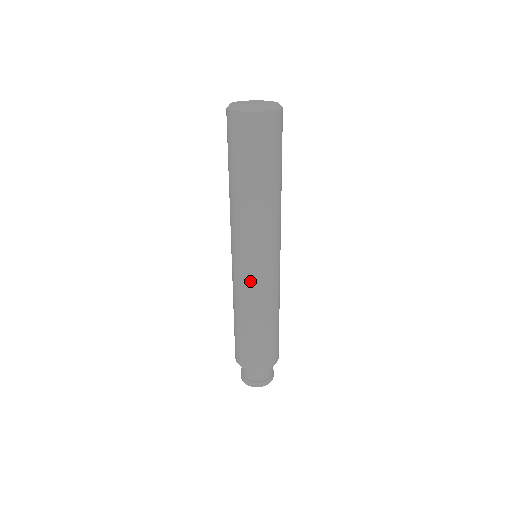
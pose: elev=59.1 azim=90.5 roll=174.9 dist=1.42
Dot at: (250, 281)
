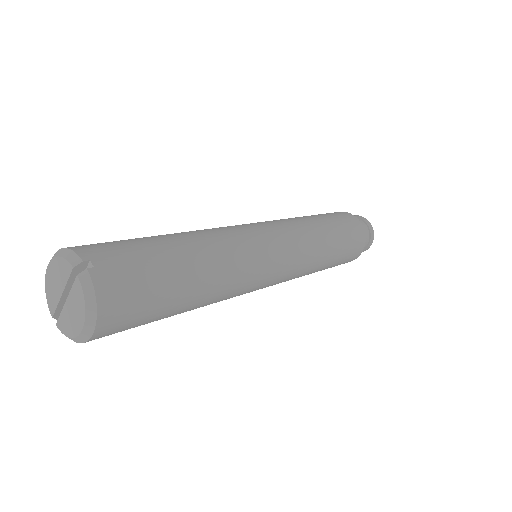
Dot at: (283, 281)
